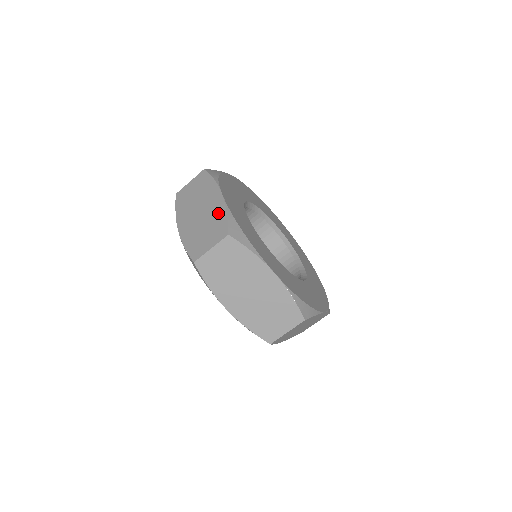
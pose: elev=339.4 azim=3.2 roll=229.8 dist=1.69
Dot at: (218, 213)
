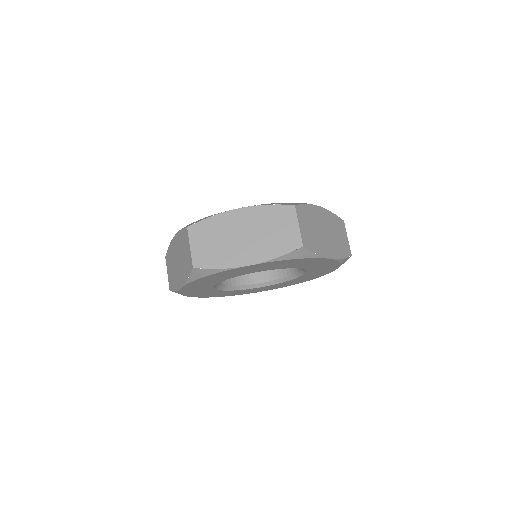
Dot at: (179, 239)
